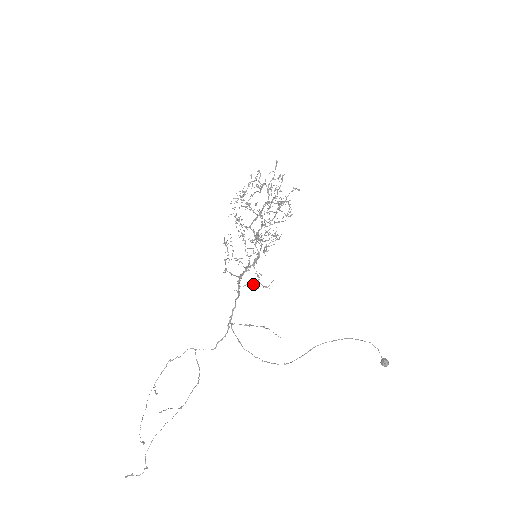
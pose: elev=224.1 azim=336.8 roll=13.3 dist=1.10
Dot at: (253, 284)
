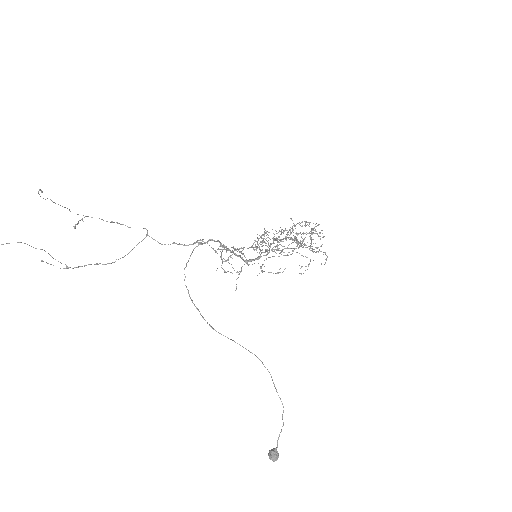
Dot at: (241, 252)
